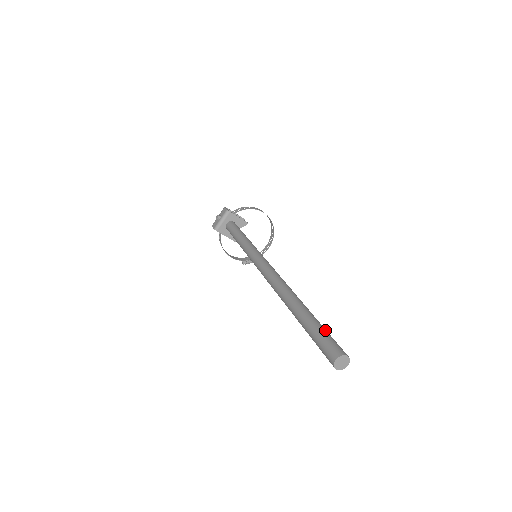
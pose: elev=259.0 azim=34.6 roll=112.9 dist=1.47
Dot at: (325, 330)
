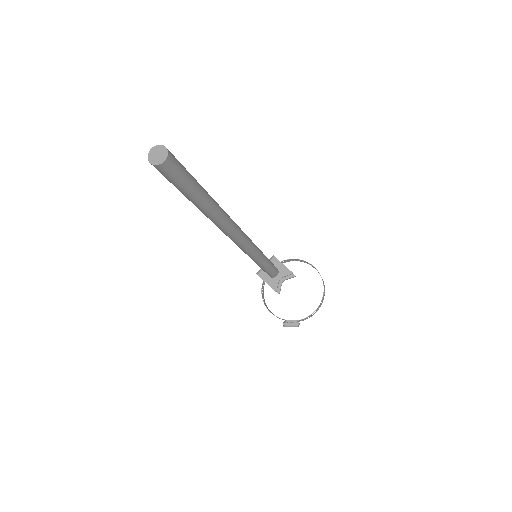
Dot at: occluded
